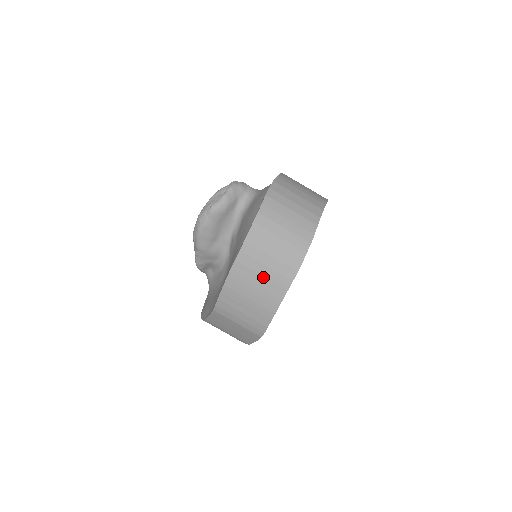
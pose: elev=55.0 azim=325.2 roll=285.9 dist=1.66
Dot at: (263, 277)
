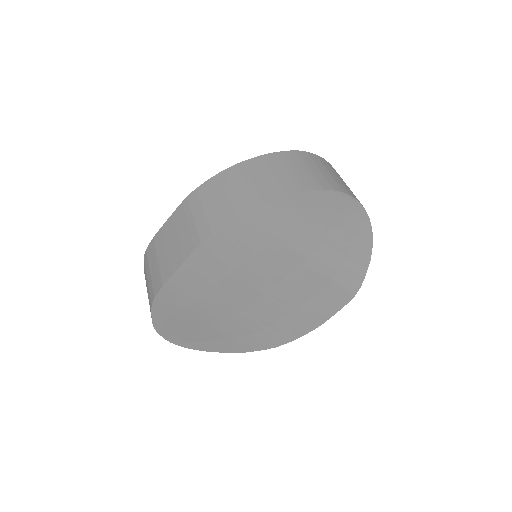
Dot at: (274, 176)
